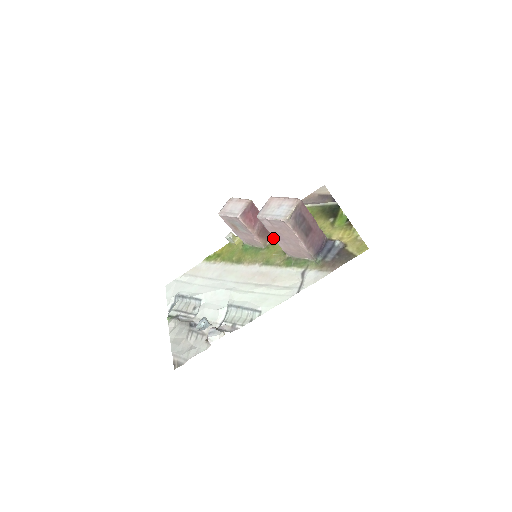
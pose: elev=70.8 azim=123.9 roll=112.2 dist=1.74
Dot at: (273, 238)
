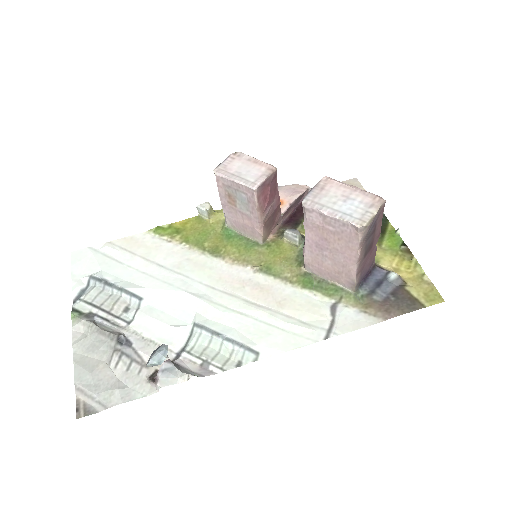
Dot at: (277, 232)
